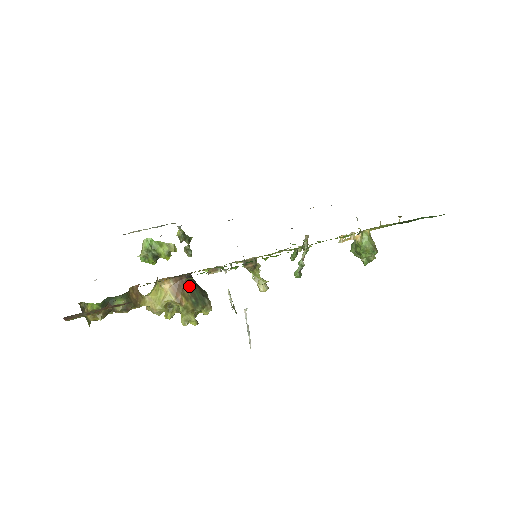
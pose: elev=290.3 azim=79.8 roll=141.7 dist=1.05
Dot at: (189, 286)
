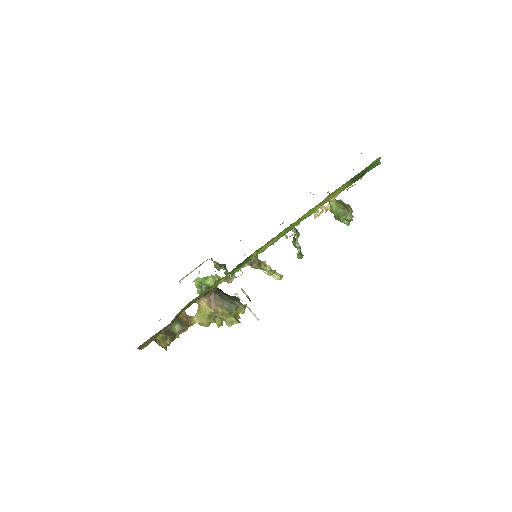
Dot at: (219, 297)
